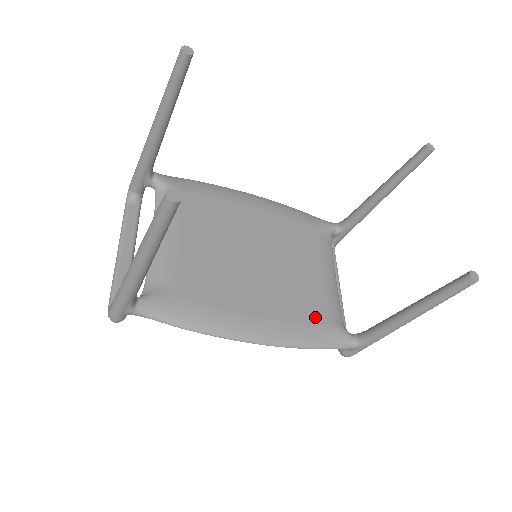
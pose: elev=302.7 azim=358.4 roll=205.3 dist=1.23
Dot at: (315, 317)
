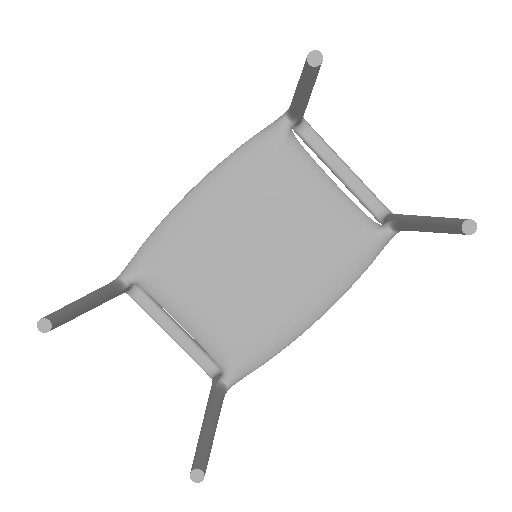
Dot at: (344, 251)
